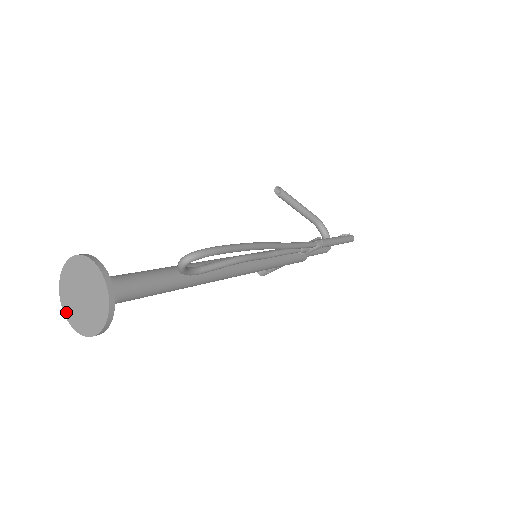
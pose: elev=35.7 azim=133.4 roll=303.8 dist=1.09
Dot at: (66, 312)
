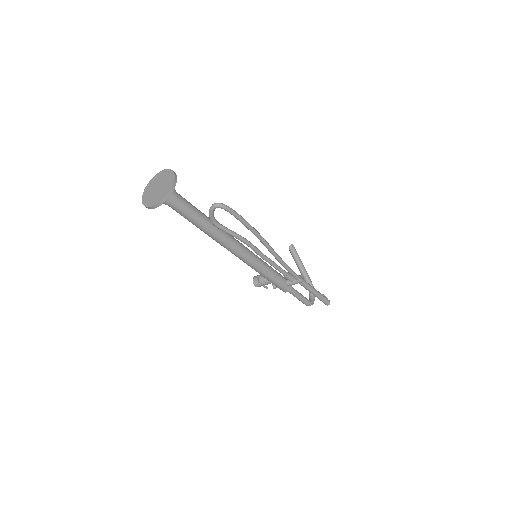
Dot at: (144, 196)
